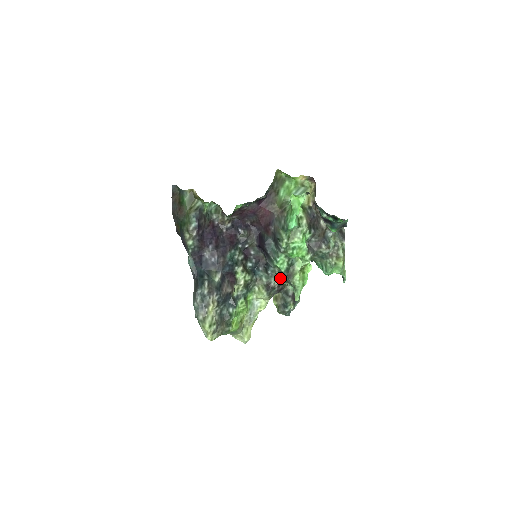
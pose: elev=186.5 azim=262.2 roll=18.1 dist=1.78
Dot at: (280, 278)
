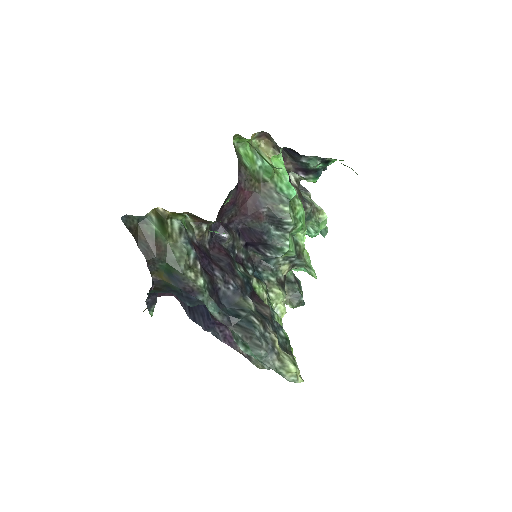
Dot at: (287, 266)
